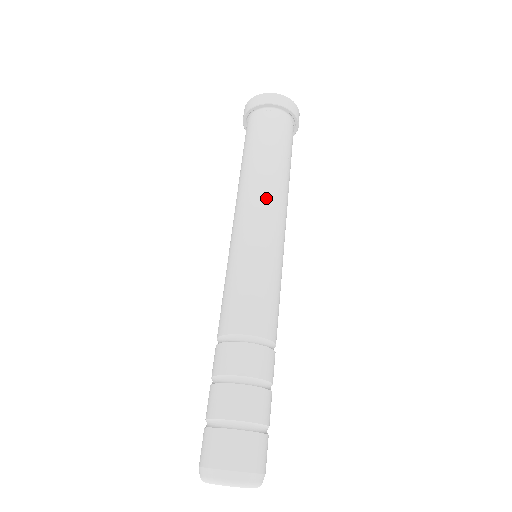
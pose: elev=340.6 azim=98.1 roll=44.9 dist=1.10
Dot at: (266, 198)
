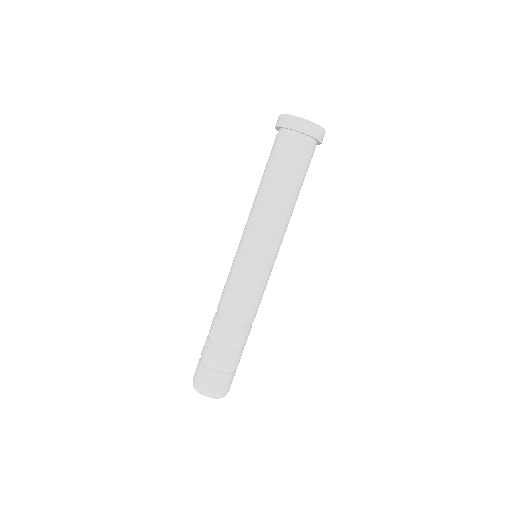
Dot at: (262, 219)
